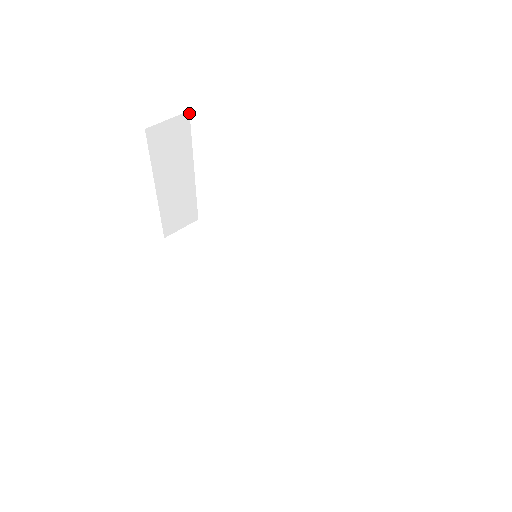
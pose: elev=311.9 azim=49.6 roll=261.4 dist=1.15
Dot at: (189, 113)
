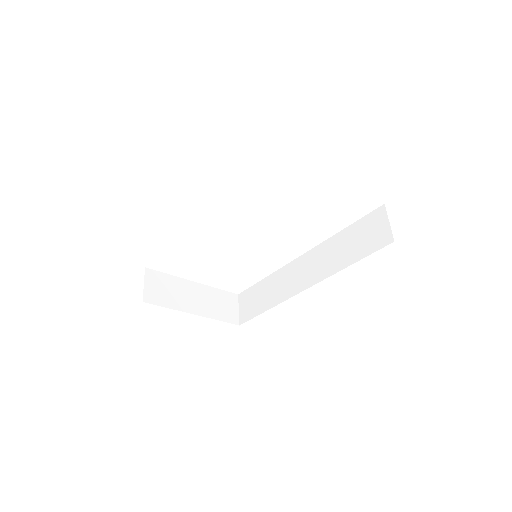
Dot at: (147, 268)
